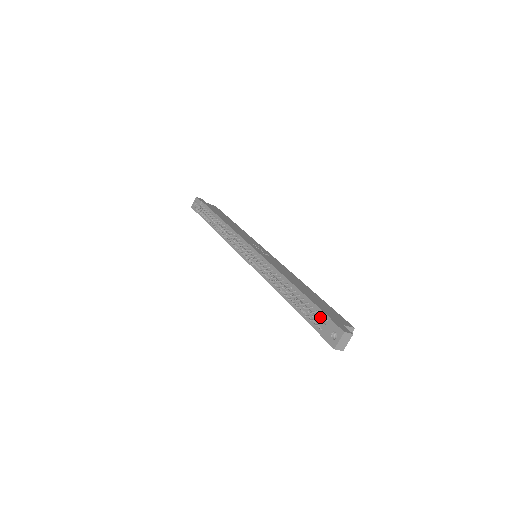
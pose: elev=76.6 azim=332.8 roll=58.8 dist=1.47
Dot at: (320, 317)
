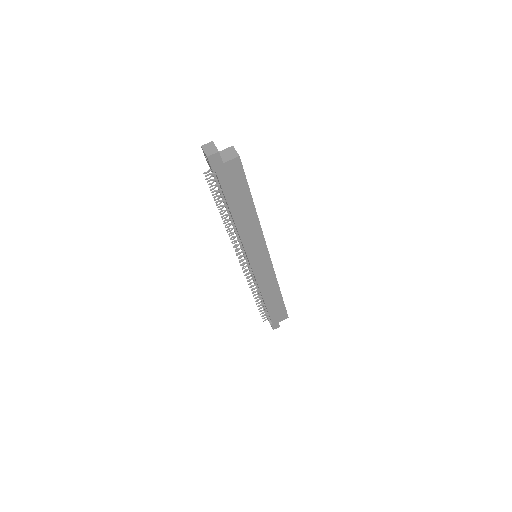
Dot at: (215, 175)
